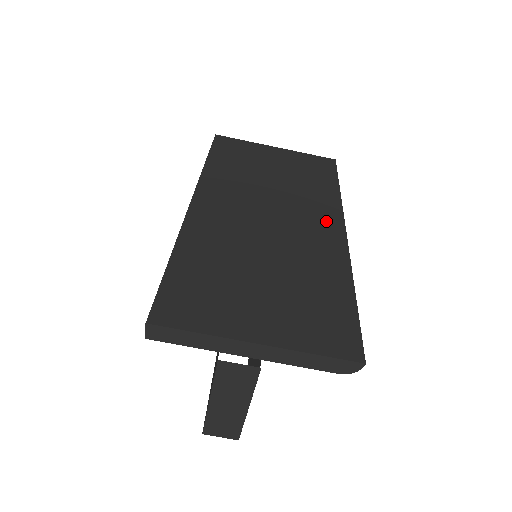
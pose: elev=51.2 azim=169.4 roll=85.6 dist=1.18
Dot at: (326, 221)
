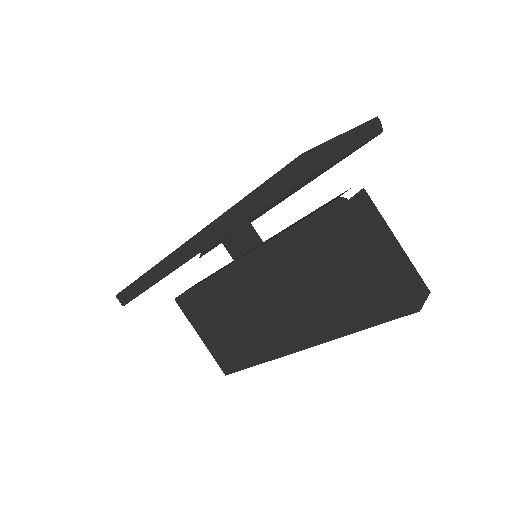
Dot at: occluded
